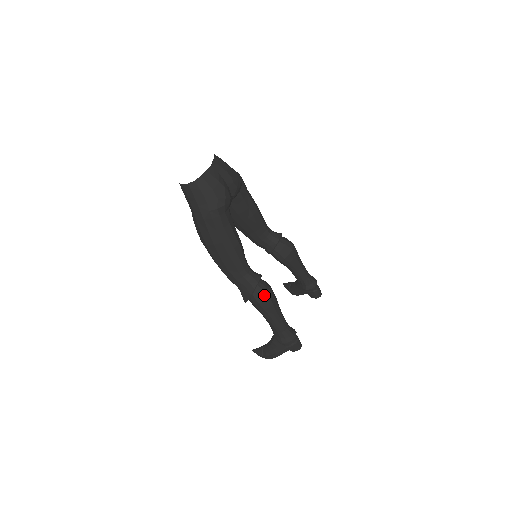
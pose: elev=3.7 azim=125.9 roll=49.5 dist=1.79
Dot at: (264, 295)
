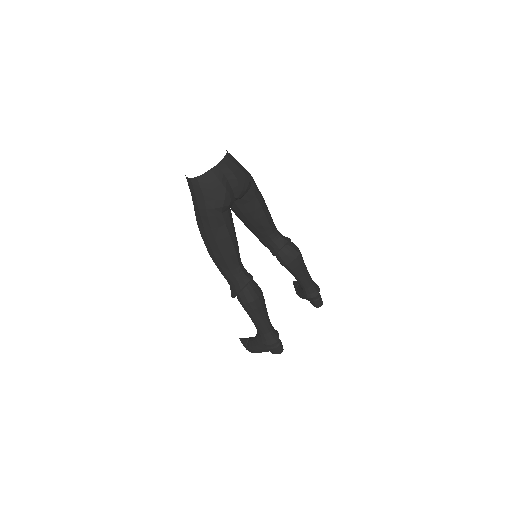
Dot at: (250, 298)
